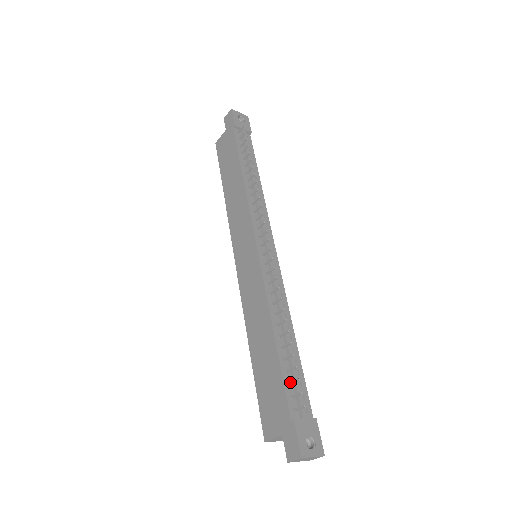
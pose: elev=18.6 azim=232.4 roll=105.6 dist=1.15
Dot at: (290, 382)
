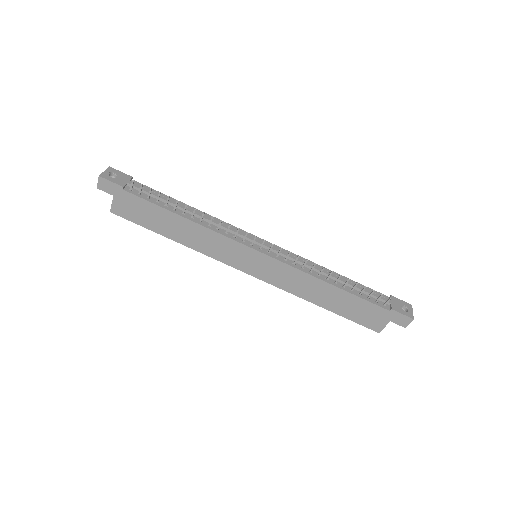
Dot at: (369, 296)
